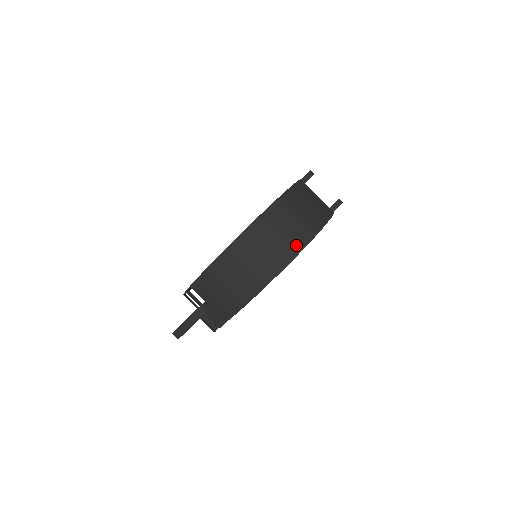
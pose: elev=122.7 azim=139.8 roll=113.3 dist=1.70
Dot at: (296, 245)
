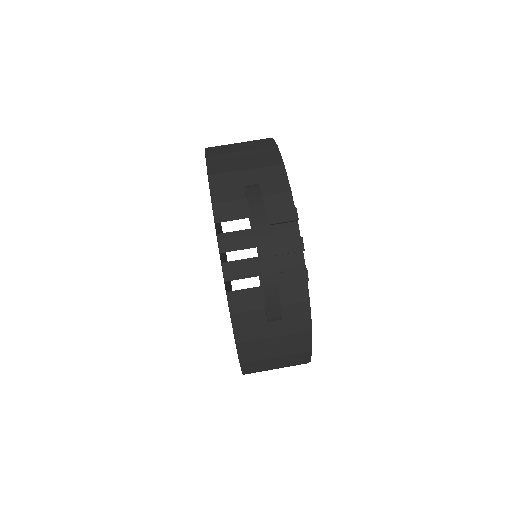
Dot at: occluded
